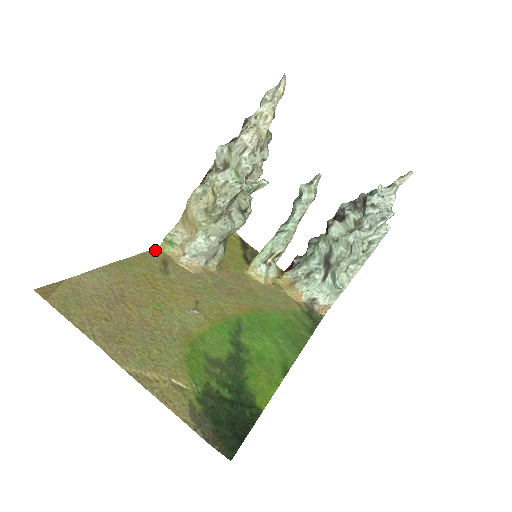
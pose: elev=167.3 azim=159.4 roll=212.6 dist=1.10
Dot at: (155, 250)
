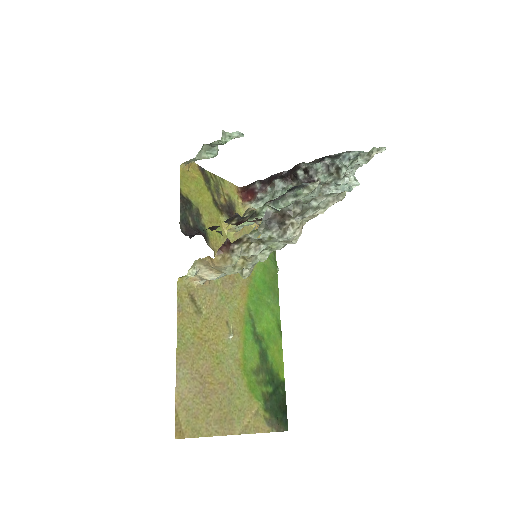
Dot at: (179, 288)
